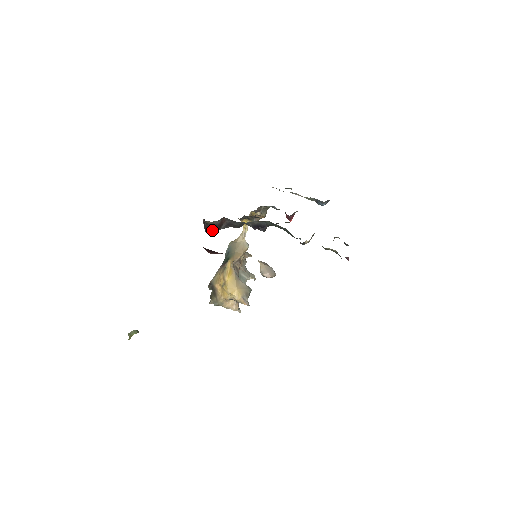
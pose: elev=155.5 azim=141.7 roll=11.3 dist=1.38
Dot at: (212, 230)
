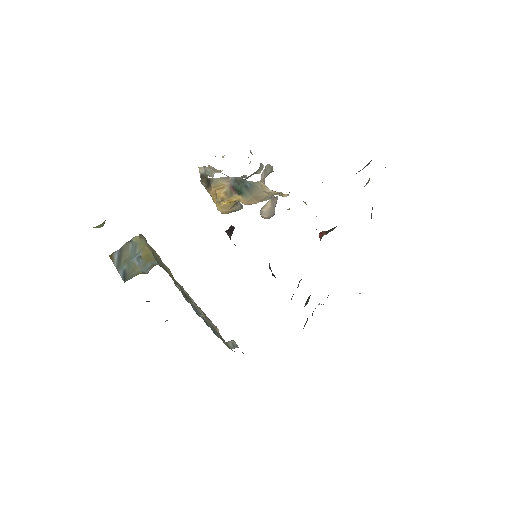
Dot at: occluded
